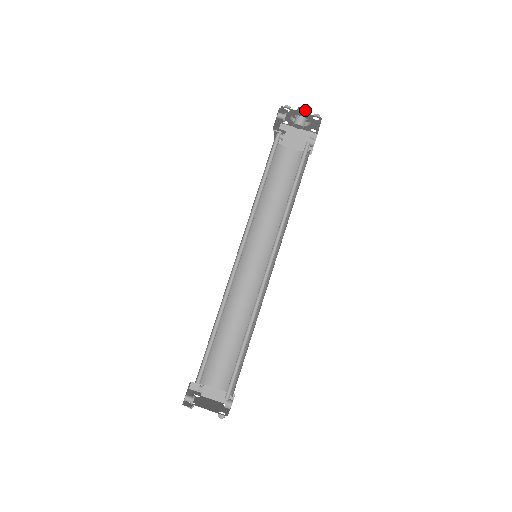
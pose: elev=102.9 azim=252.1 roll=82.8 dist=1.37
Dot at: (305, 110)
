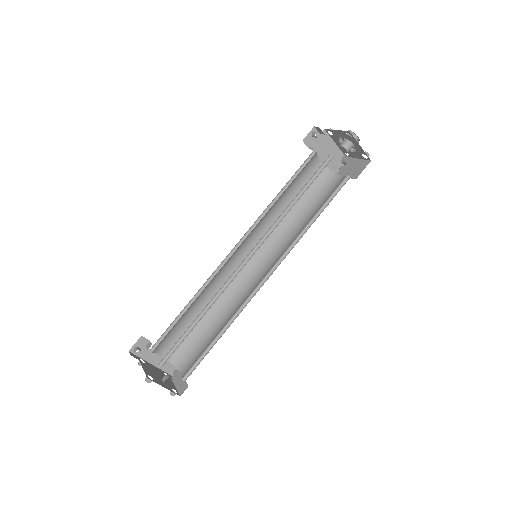
Dot at: occluded
